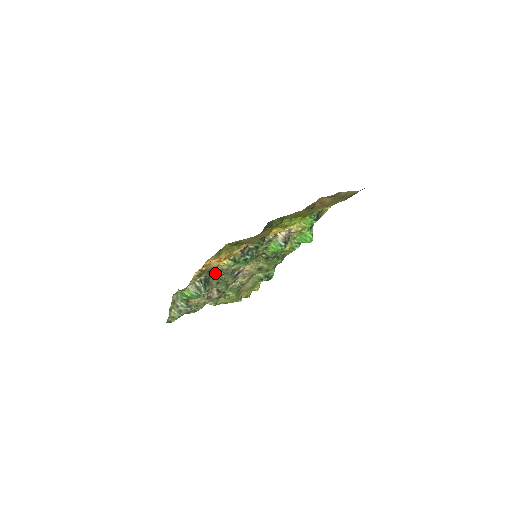
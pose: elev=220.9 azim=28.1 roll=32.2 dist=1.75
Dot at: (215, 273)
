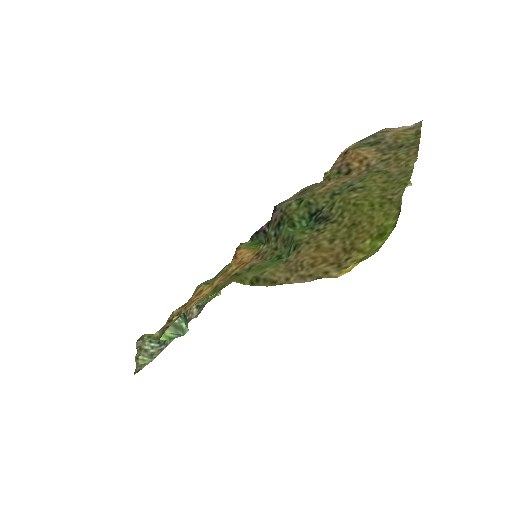
Dot at: occluded
